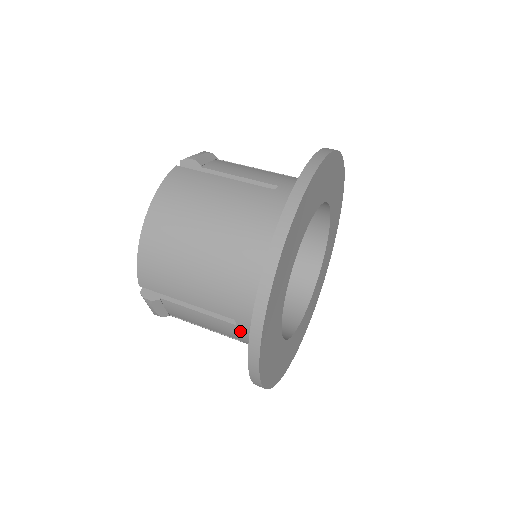
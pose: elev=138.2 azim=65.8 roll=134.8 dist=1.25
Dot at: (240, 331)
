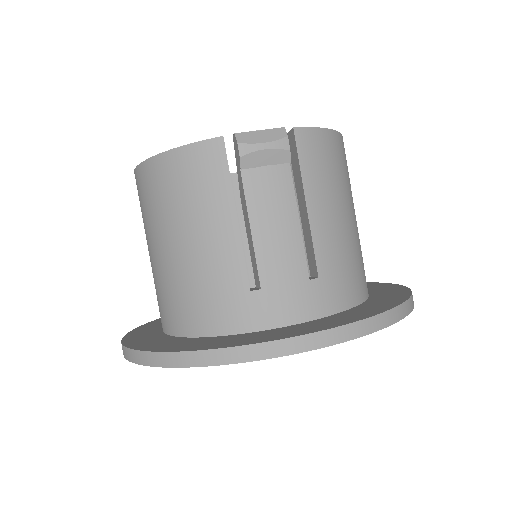
Dot at: occluded
